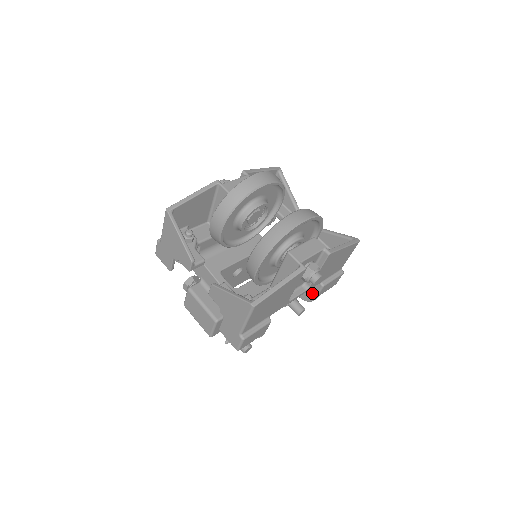
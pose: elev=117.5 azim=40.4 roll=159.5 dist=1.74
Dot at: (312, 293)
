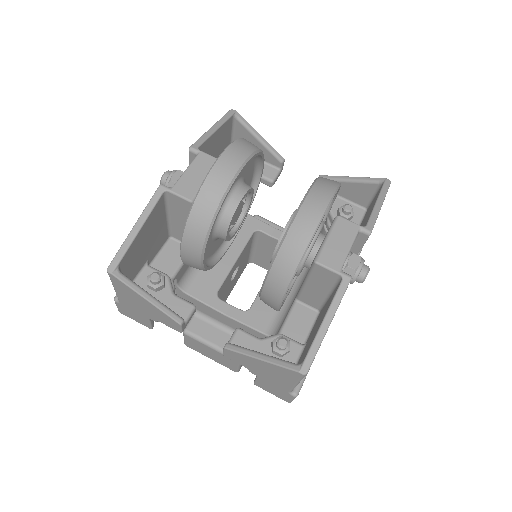
Dot at: occluded
